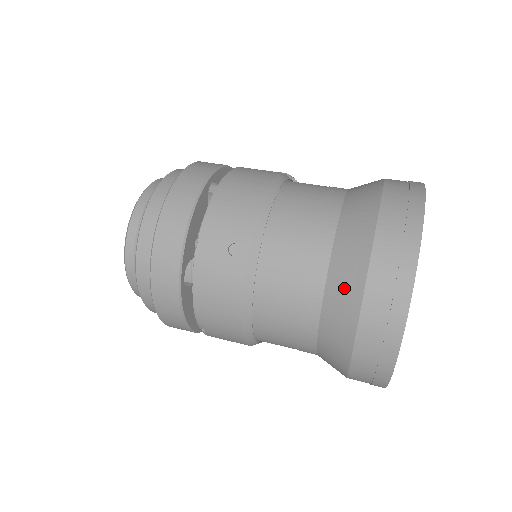
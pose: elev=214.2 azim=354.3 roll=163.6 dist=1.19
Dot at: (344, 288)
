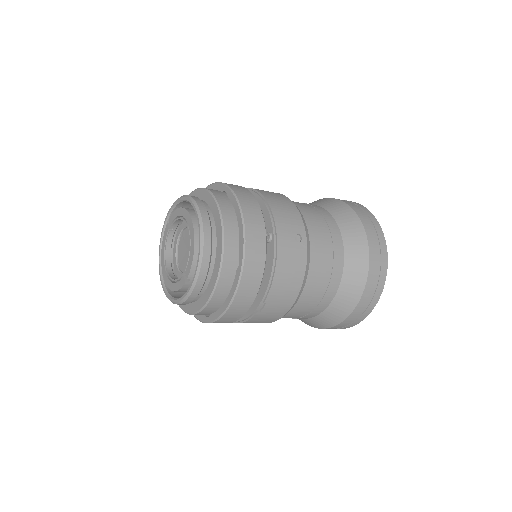
Dot at: (357, 255)
